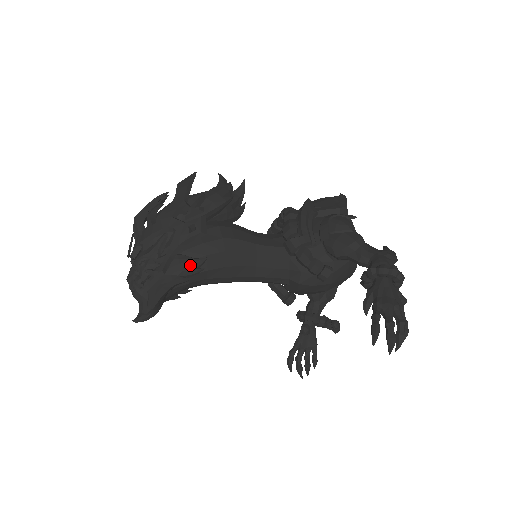
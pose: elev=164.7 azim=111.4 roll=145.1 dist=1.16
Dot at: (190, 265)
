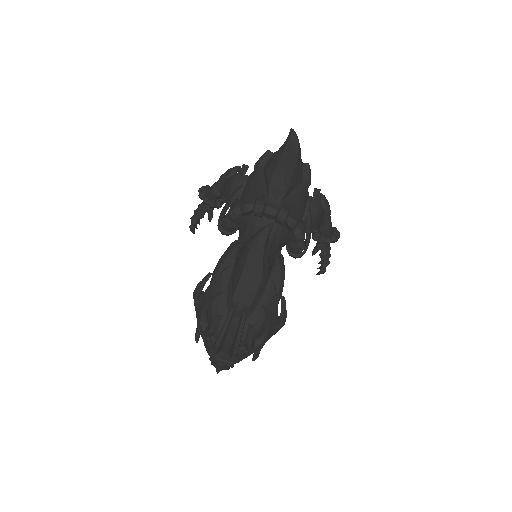
Dot at: occluded
